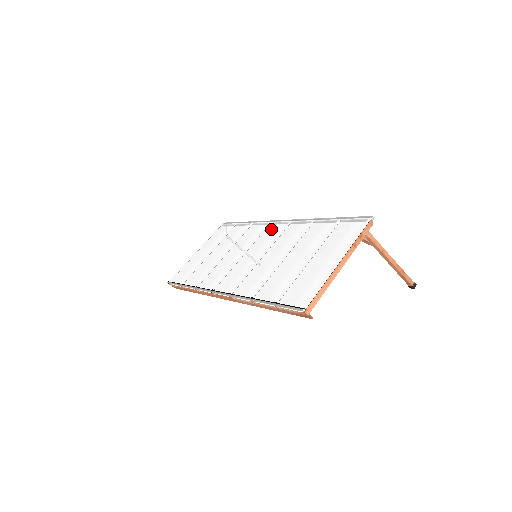
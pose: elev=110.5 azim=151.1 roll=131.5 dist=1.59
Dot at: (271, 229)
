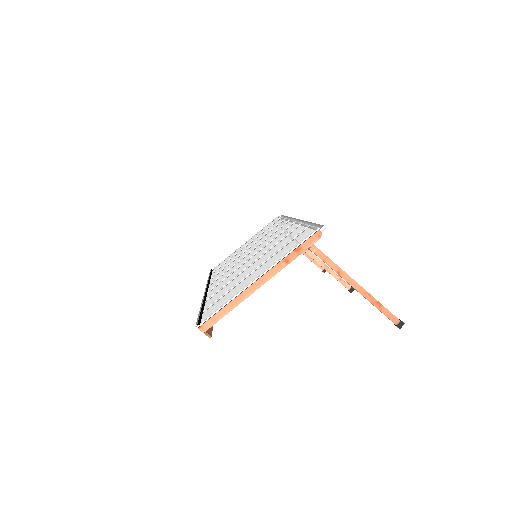
Dot at: (281, 228)
